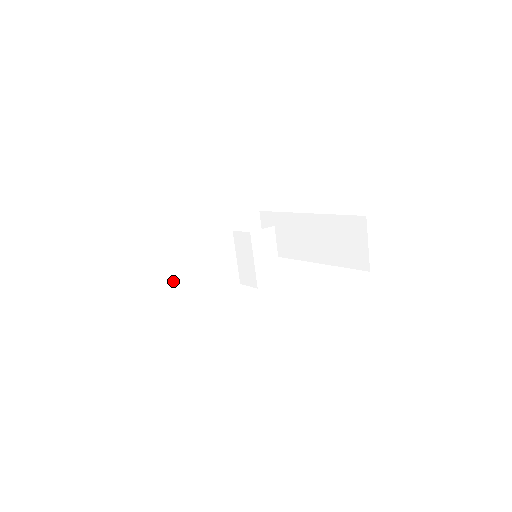
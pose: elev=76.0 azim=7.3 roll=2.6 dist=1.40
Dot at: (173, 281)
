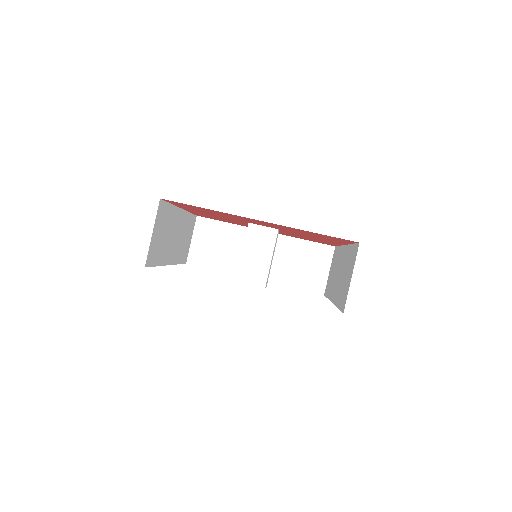
Dot at: (153, 262)
